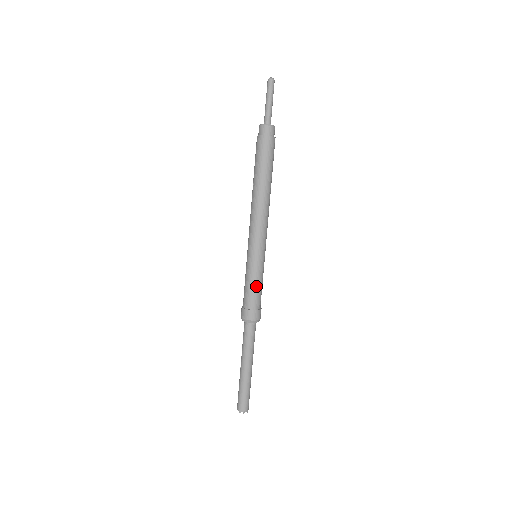
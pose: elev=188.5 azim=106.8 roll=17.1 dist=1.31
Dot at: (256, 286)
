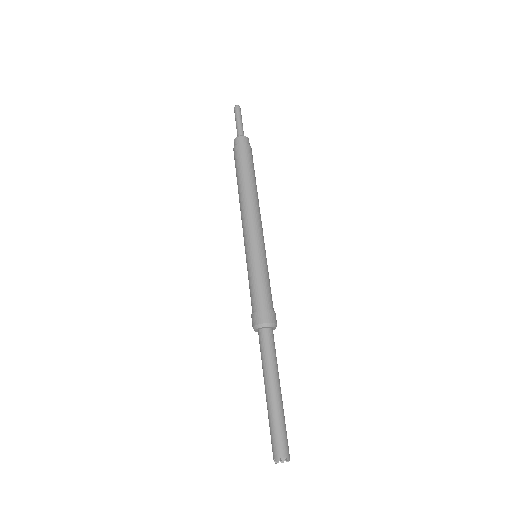
Dot at: (262, 283)
